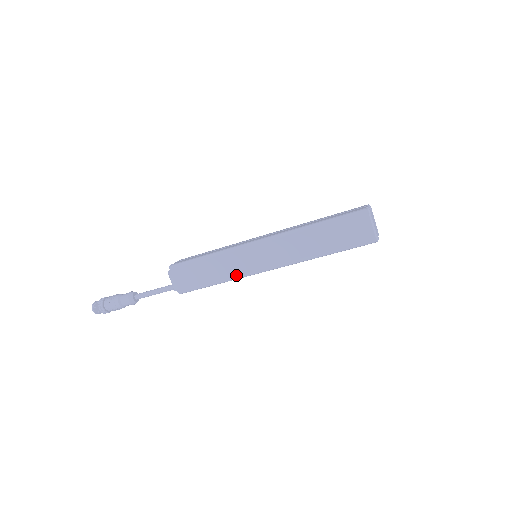
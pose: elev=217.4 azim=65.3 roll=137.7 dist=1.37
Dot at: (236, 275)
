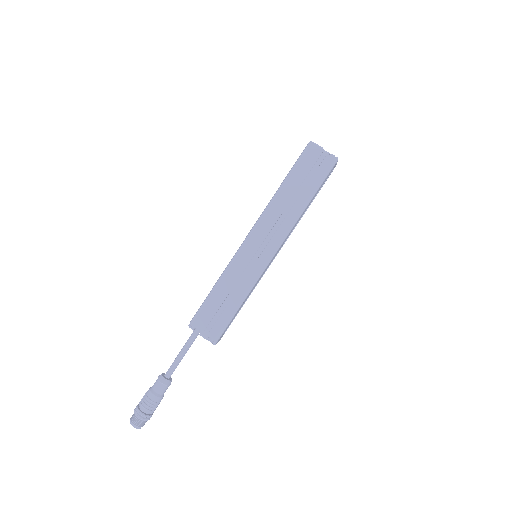
Dot at: (229, 264)
